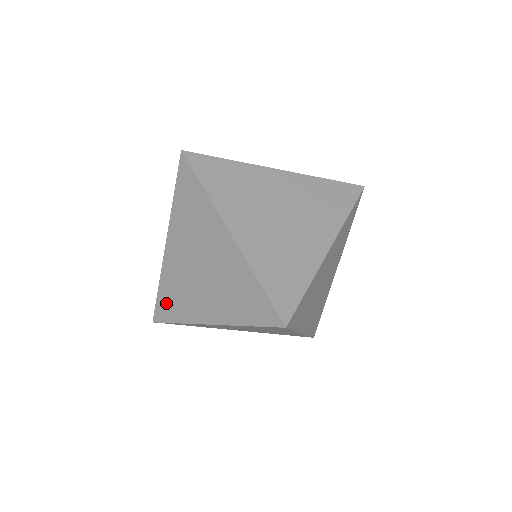
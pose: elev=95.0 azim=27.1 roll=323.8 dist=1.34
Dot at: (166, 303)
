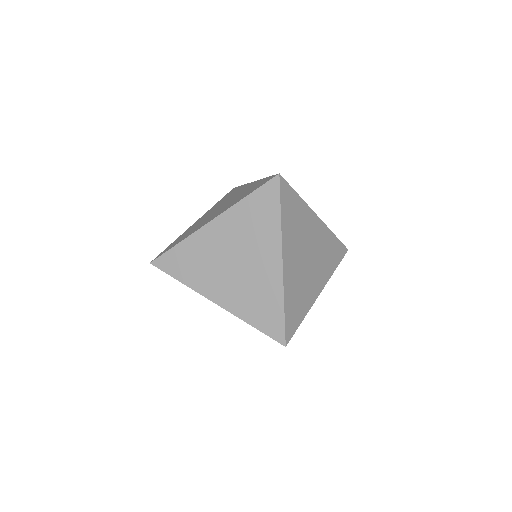
Dot at: occluded
